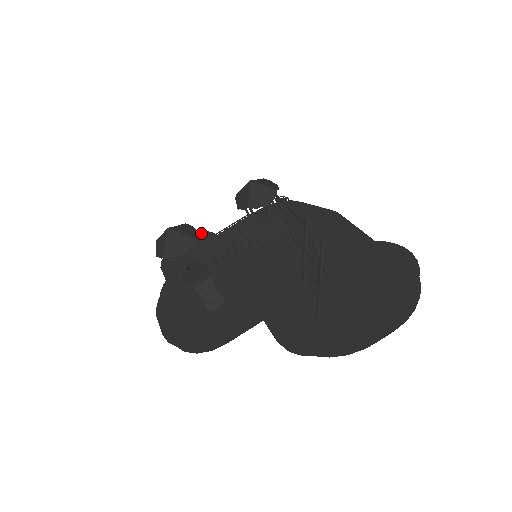
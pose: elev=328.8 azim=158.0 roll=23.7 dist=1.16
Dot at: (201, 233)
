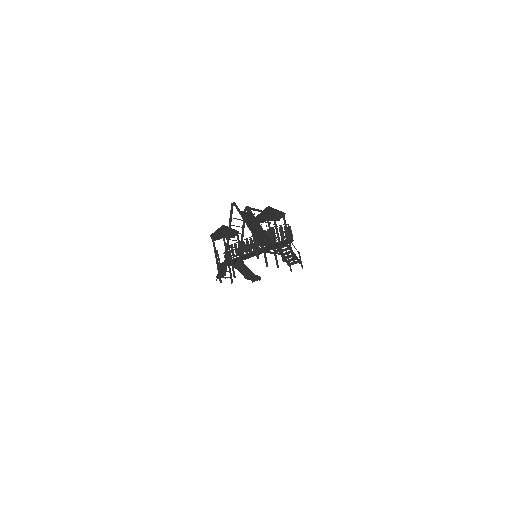
Dot at: occluded
